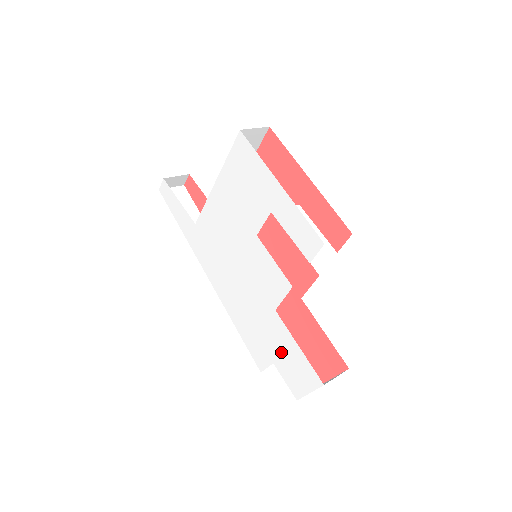
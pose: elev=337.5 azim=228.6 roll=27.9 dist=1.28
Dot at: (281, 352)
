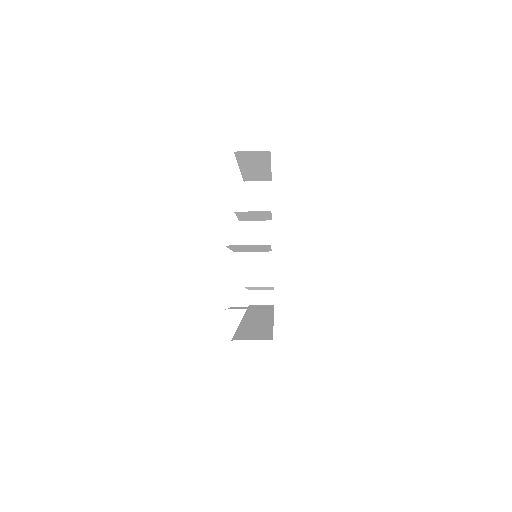
Dot at: occluded
